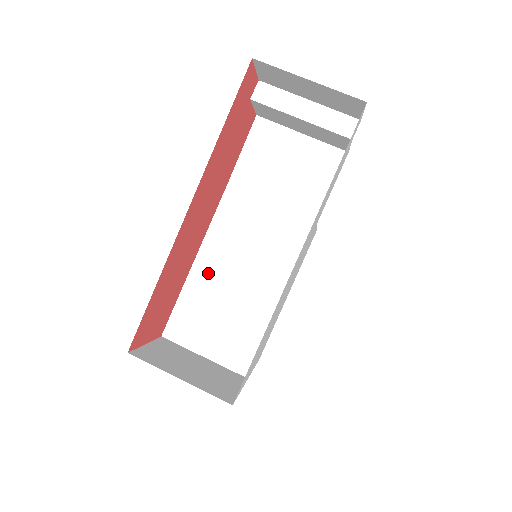
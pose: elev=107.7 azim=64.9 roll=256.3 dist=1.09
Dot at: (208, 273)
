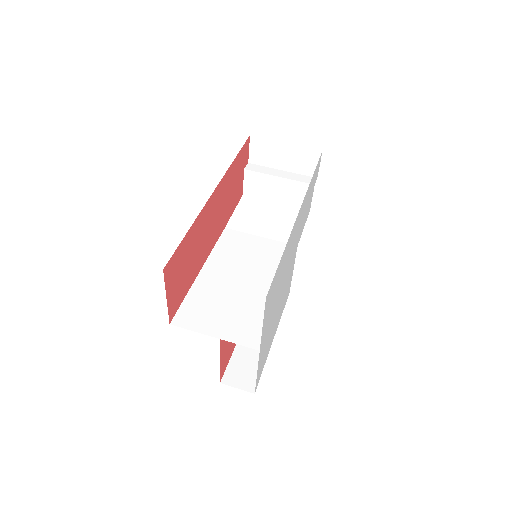
Dot at: (213, 277)
